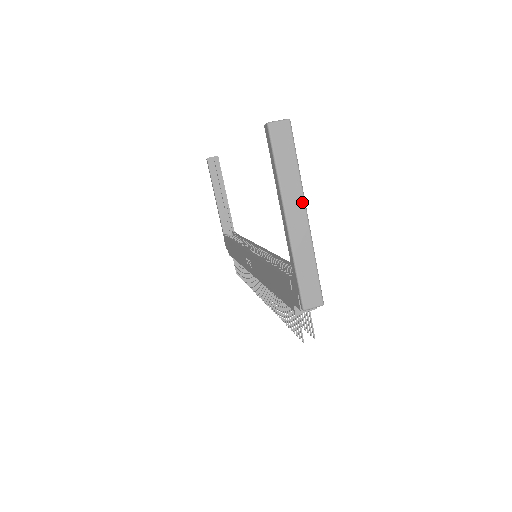
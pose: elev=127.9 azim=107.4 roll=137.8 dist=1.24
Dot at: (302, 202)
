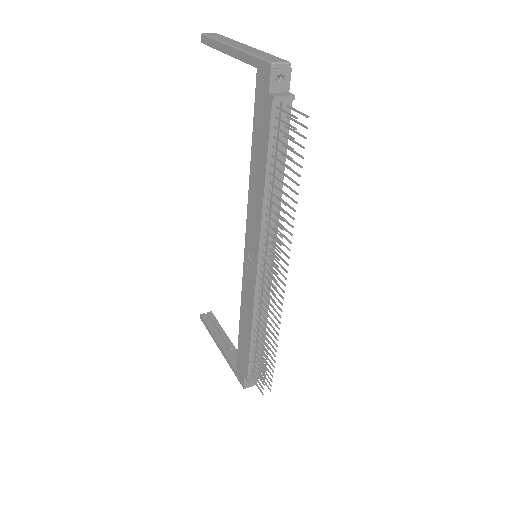
Dot at: (241, 44)
